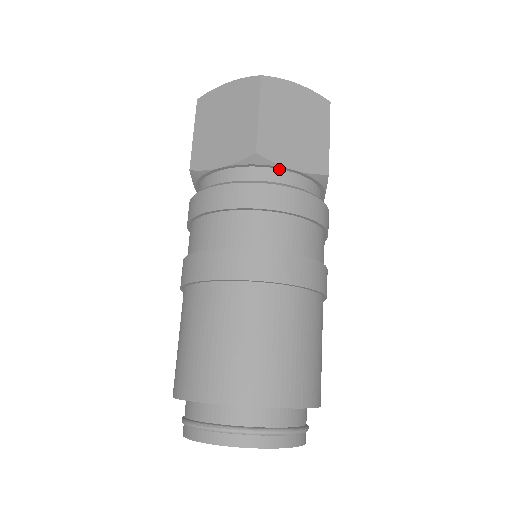
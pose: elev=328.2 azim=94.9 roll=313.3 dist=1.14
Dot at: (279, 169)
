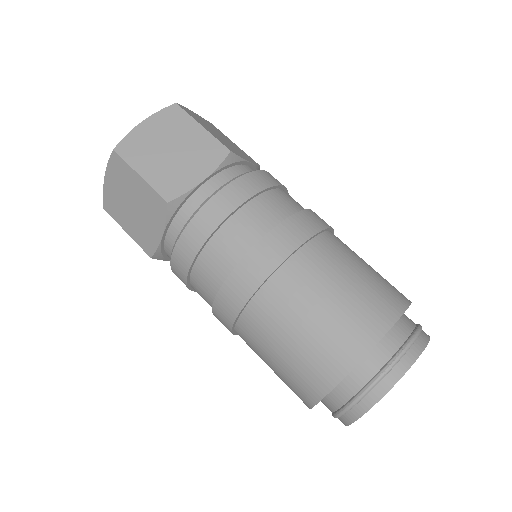
Dot at: (243, 165)
